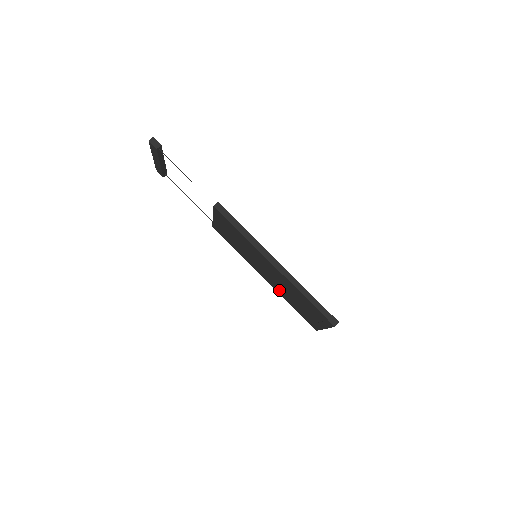
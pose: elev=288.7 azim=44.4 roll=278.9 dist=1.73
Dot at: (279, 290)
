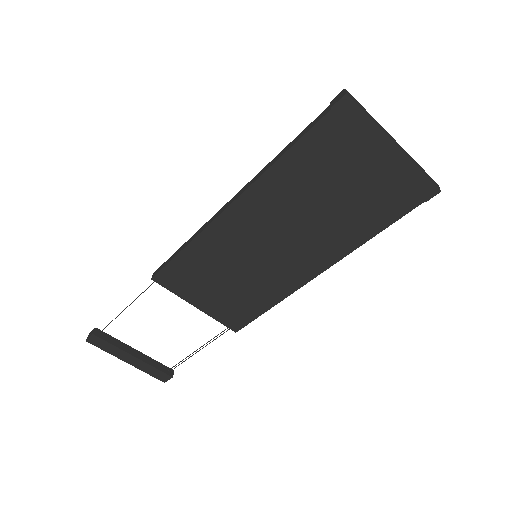
Dot at: (336, 243)
